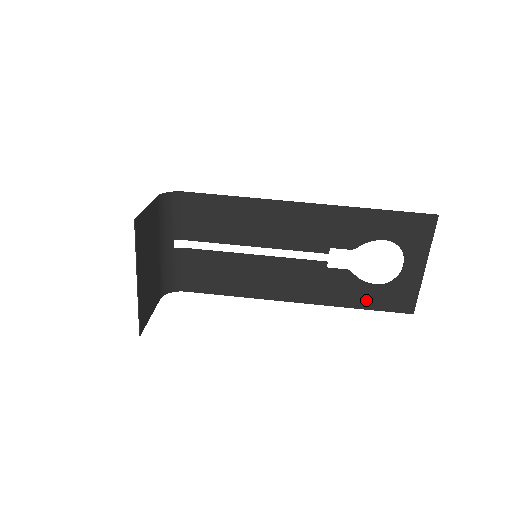
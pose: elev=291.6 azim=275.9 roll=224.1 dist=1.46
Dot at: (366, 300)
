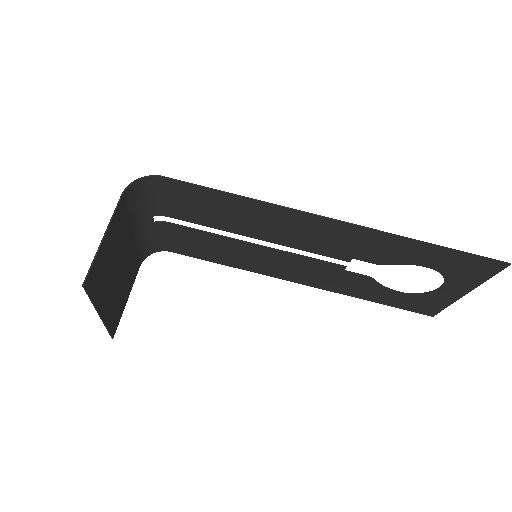
Dot at: (383, 298)
